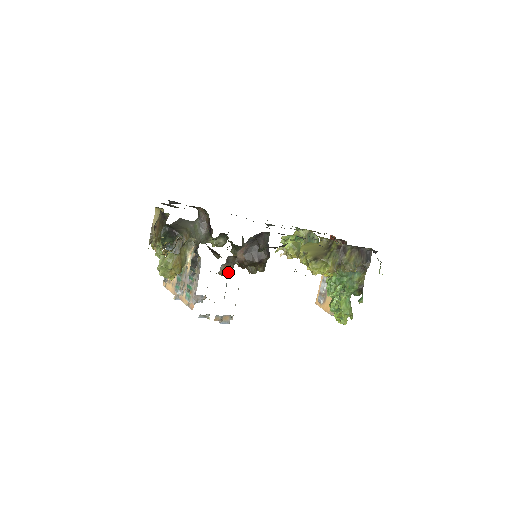
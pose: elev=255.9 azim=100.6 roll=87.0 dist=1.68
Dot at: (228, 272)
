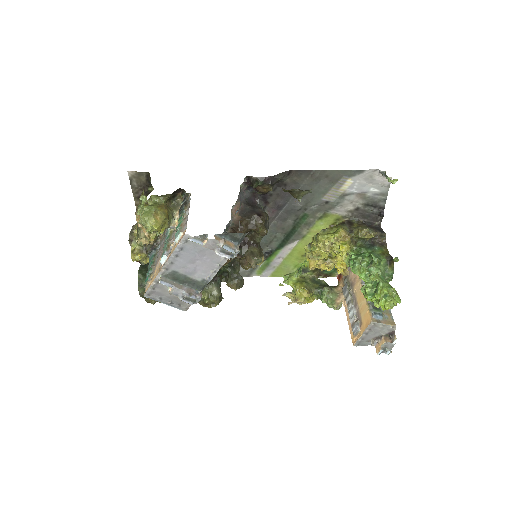
Dot at: occluded
